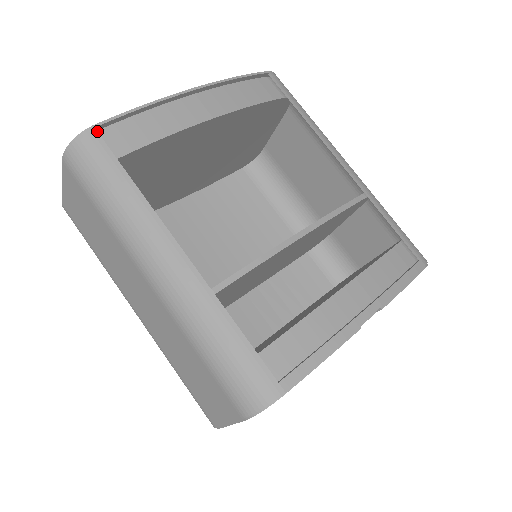
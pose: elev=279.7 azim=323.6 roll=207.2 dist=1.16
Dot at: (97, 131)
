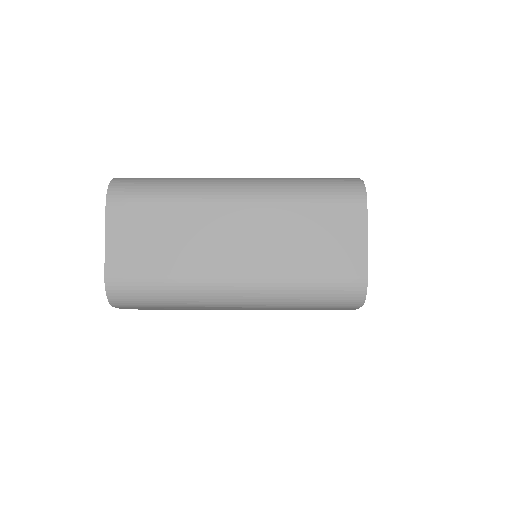
Dot at: occluded
